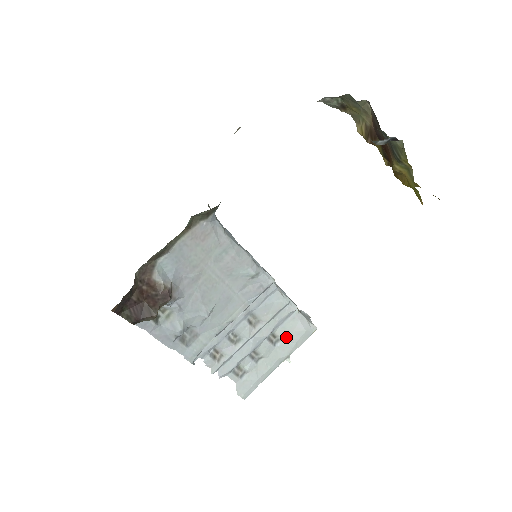
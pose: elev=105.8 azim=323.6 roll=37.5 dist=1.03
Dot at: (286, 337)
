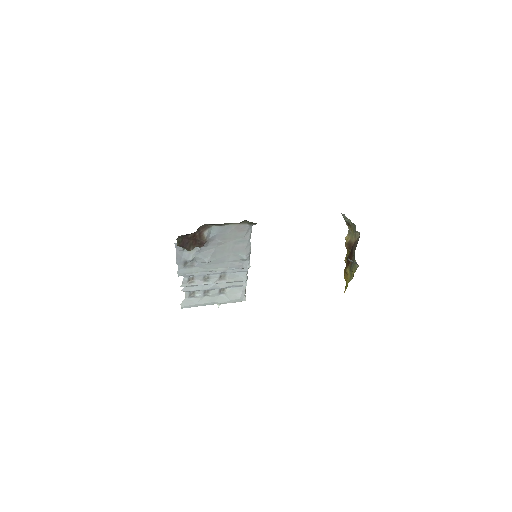
Dot at: (229, 294)
